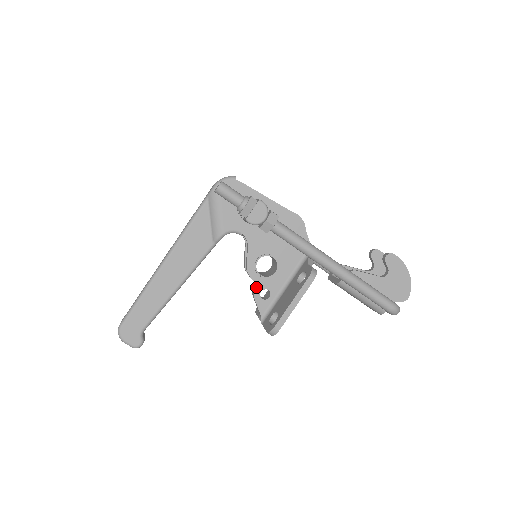
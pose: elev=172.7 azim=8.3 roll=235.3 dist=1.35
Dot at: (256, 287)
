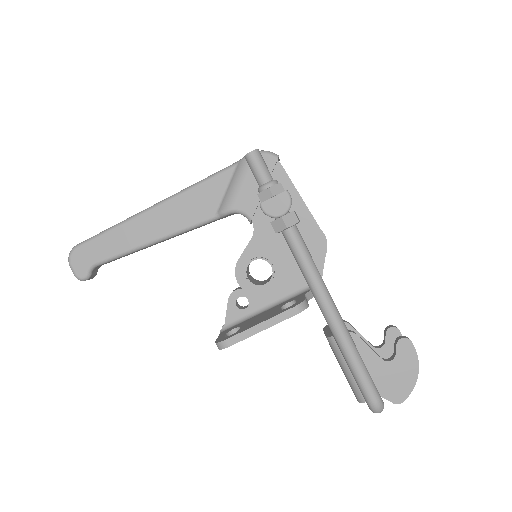
Dot at: (237, 289)
